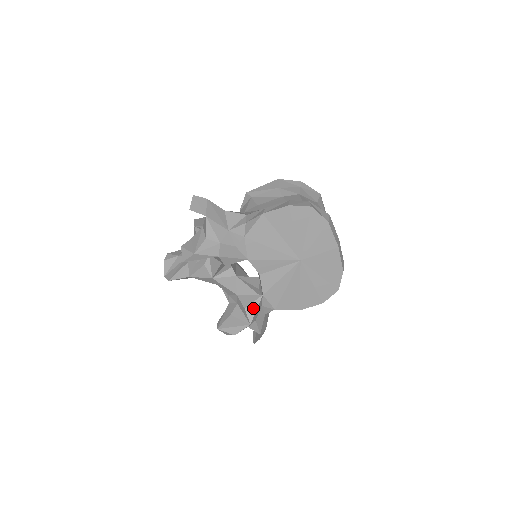
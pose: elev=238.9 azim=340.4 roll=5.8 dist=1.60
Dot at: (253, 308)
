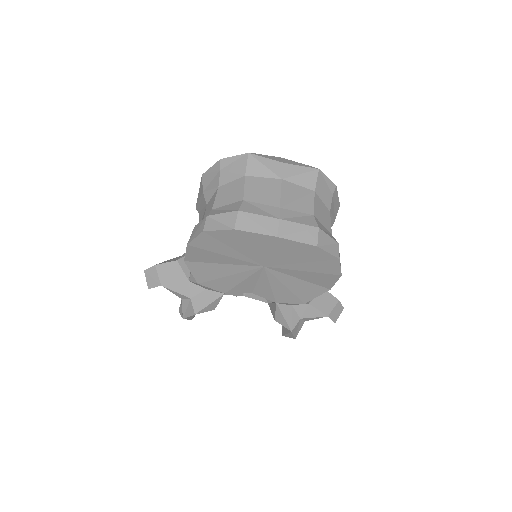
Dot at: (280, 318)
